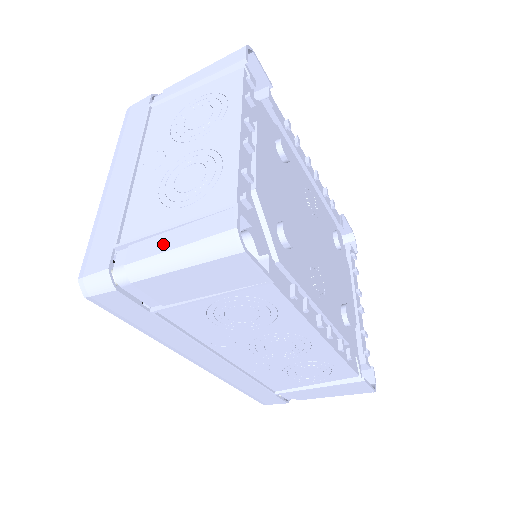
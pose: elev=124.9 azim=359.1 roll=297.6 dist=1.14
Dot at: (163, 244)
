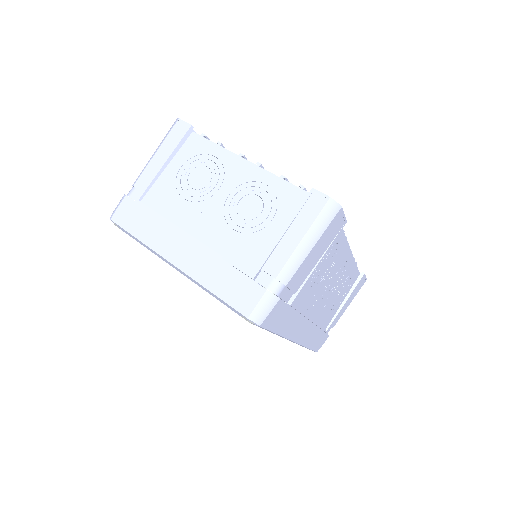
Dot at: (289, 245)
